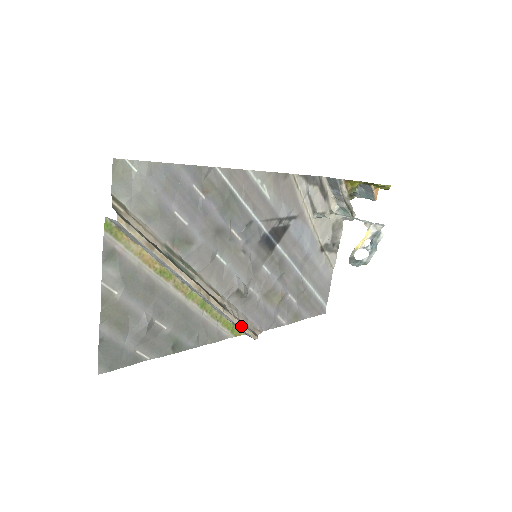
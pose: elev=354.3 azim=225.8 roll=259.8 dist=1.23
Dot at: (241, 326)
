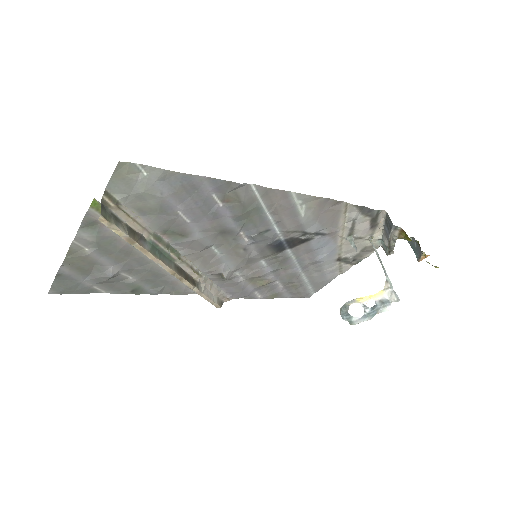
Dot at: (207, 299)
